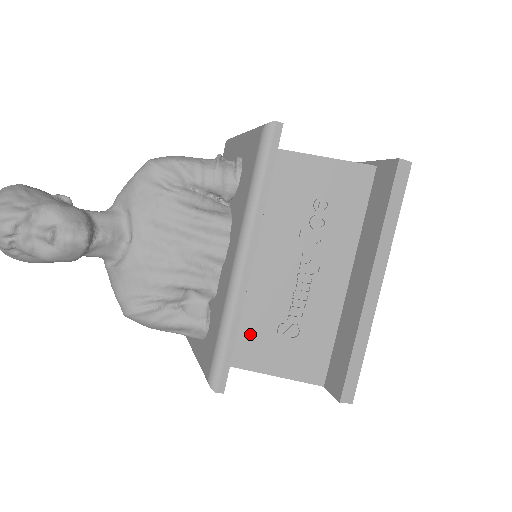
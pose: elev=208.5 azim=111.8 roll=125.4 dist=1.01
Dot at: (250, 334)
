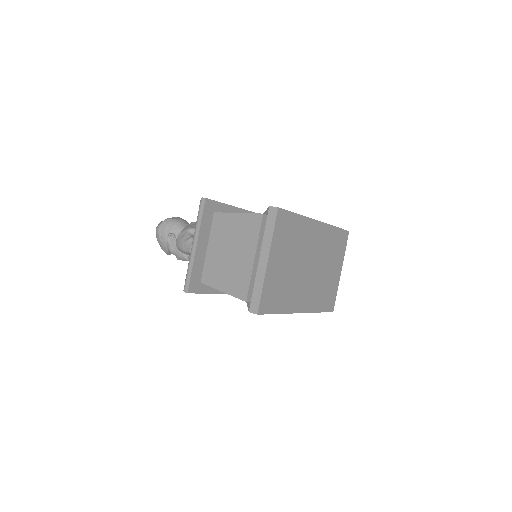
Dot at: occluded
